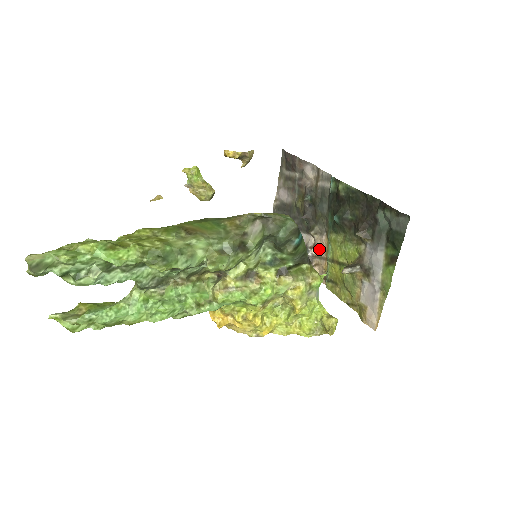
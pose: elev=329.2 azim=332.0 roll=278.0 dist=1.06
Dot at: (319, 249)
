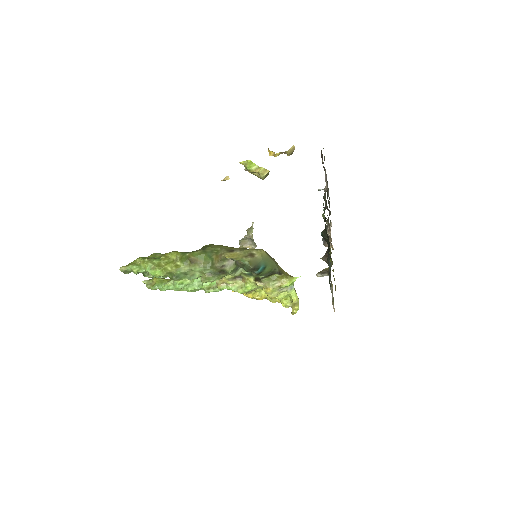
Dot at: occluded
